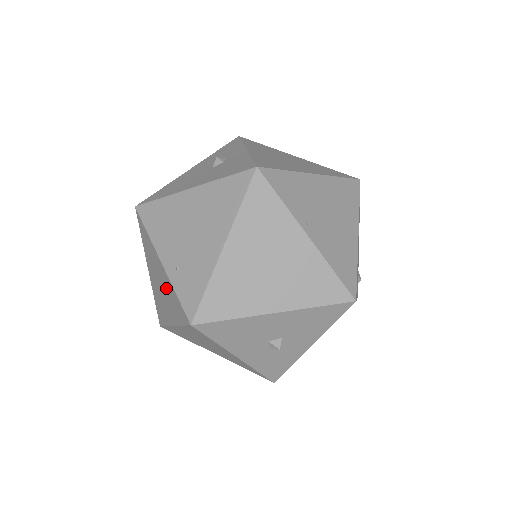
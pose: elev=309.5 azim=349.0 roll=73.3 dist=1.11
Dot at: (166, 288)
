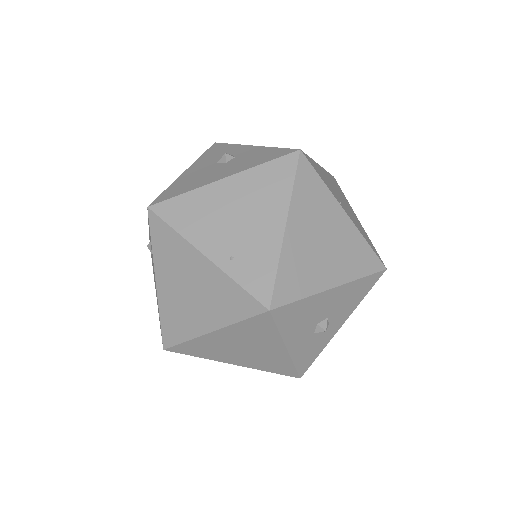
Dot at: (209, 287)
